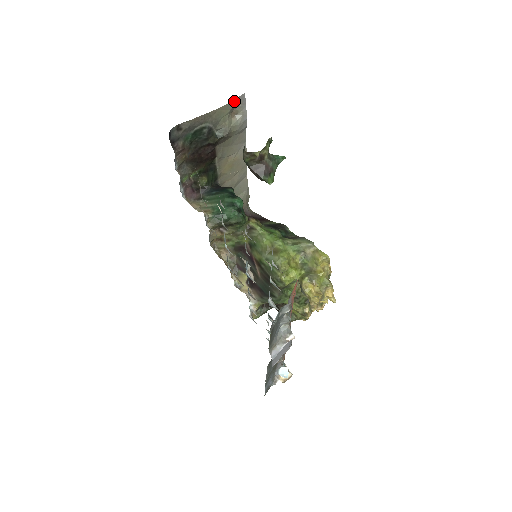
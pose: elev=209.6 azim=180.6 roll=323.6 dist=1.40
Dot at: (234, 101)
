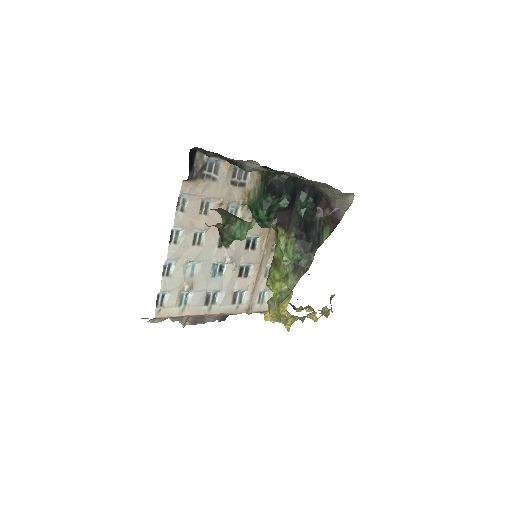
Dot at: (239, 160)
